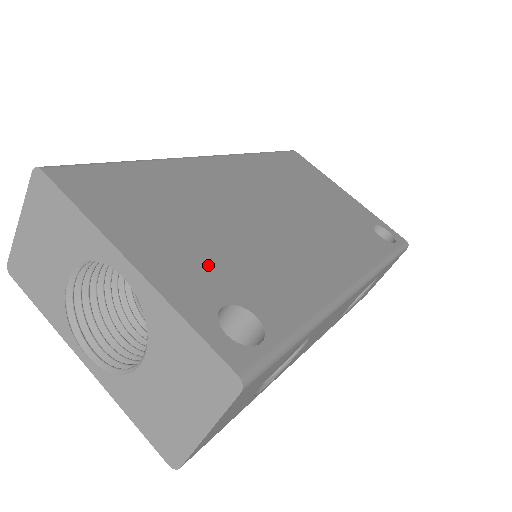
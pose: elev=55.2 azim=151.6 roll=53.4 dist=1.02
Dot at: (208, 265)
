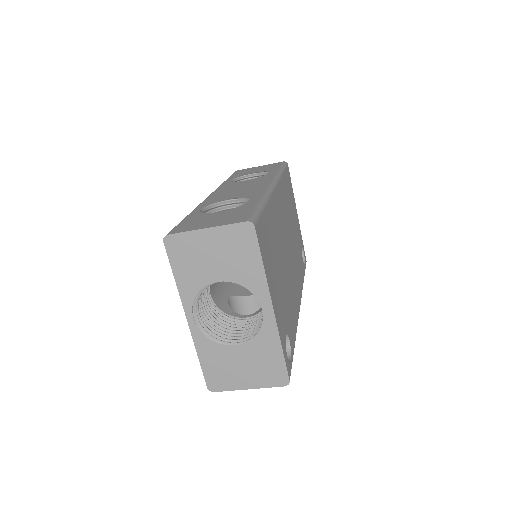
Dot at: (282, 304)
